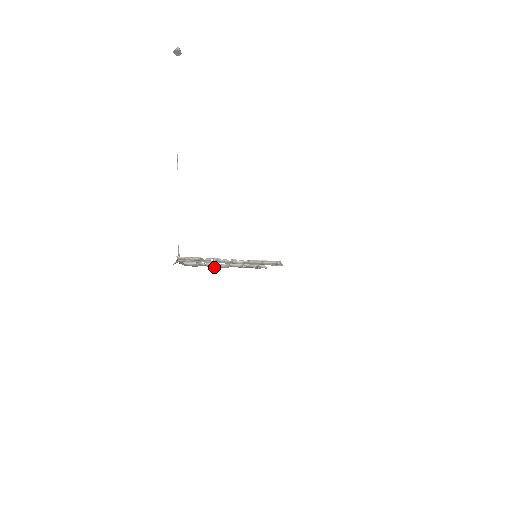
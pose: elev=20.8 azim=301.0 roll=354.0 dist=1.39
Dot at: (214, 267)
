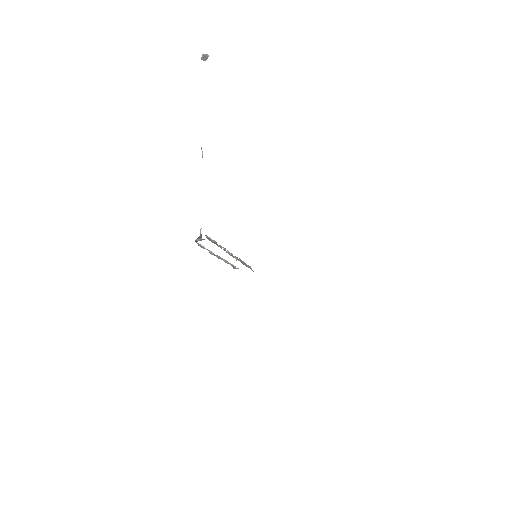
Dot at: (214, 255)
